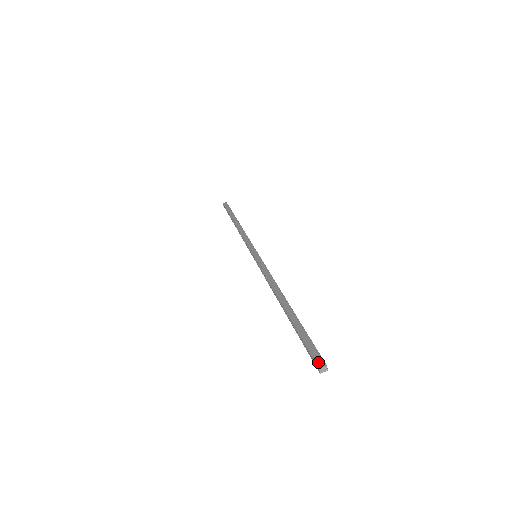
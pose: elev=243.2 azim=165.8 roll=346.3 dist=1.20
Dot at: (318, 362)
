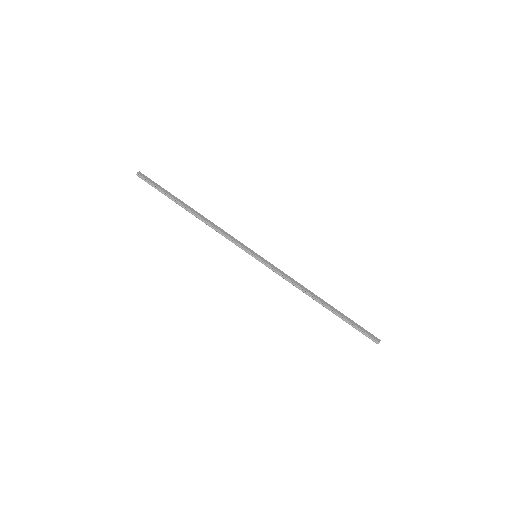
Dot at: (377, 339)
